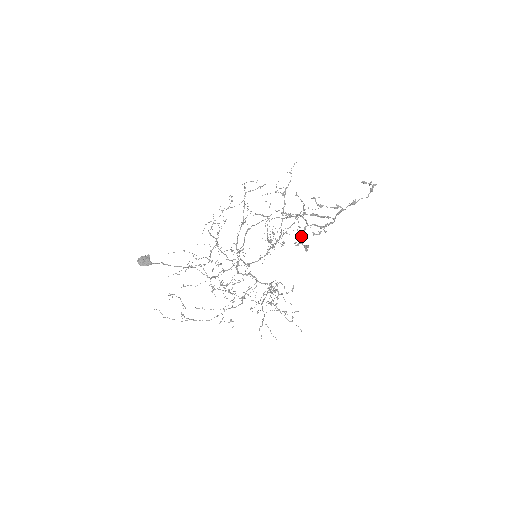
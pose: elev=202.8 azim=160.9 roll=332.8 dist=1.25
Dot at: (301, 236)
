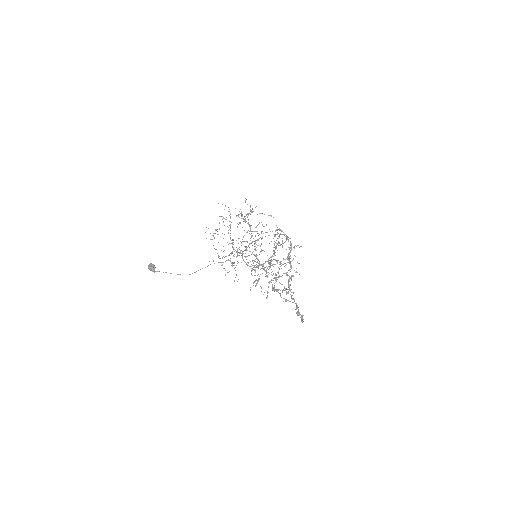
Dot at: (279, 276)
